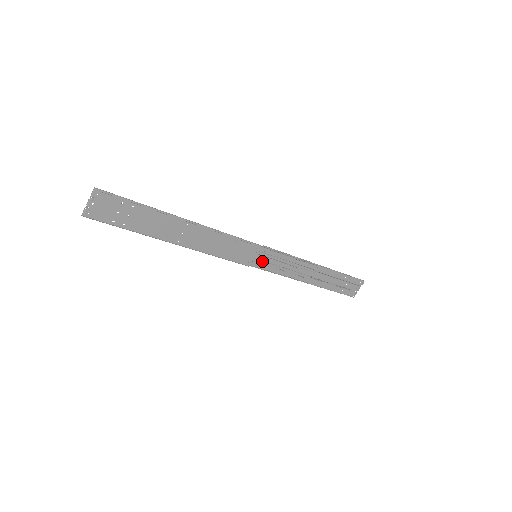
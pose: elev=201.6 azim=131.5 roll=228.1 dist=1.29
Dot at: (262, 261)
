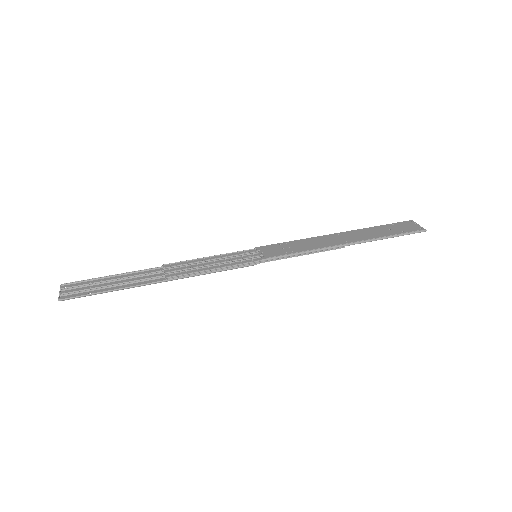
Dot at: occluded
